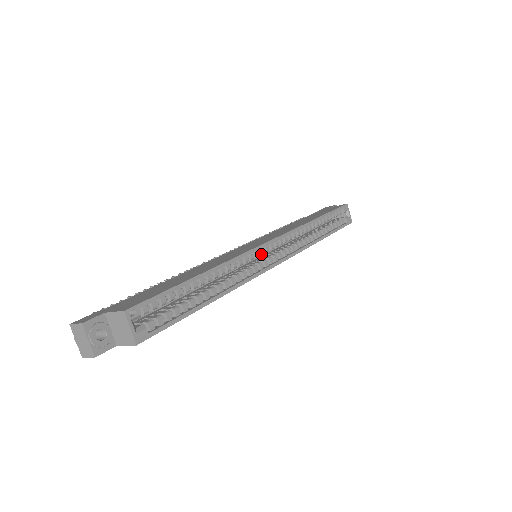
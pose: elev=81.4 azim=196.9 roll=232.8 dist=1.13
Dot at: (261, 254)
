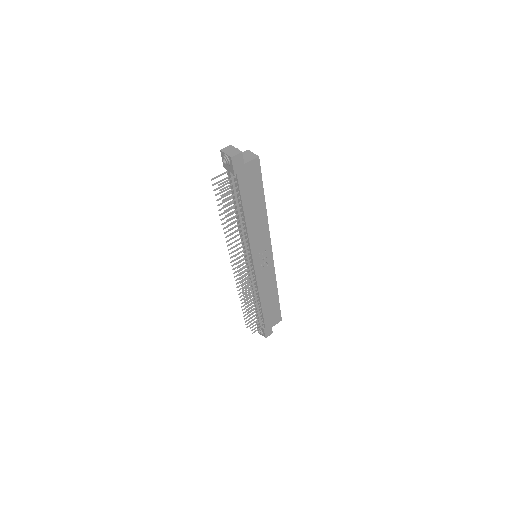
Dot at: occluded
